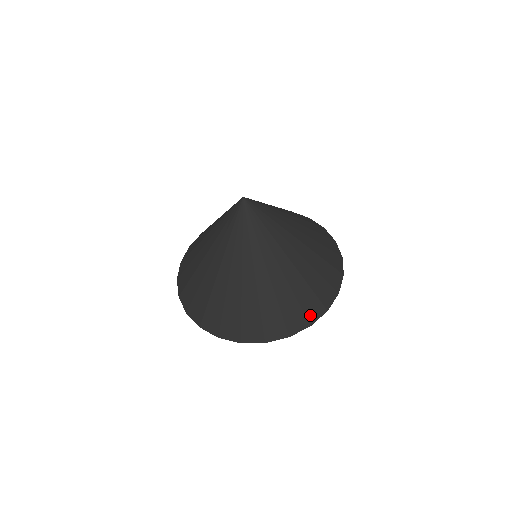
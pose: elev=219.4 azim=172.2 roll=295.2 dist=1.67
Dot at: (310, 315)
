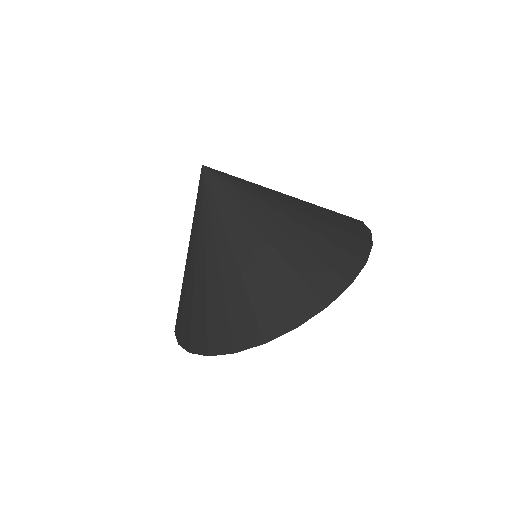
Dot at: (361, 237)
